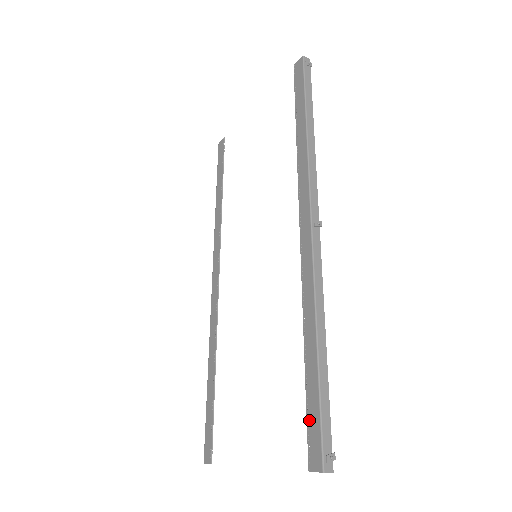
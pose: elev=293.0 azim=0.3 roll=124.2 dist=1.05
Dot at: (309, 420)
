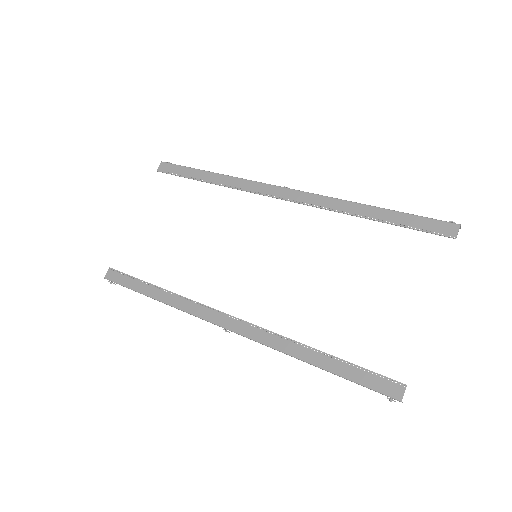
Dot at: (420, 227)
